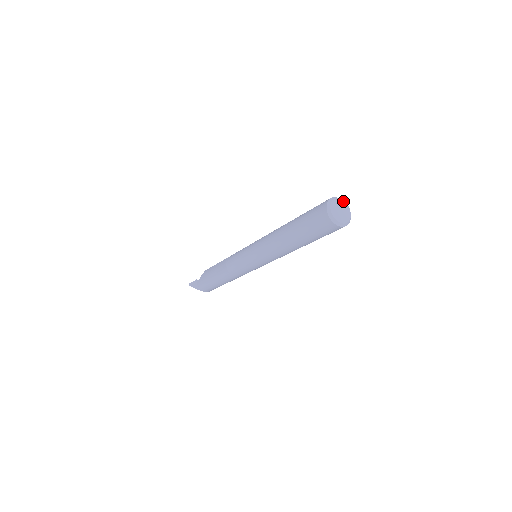
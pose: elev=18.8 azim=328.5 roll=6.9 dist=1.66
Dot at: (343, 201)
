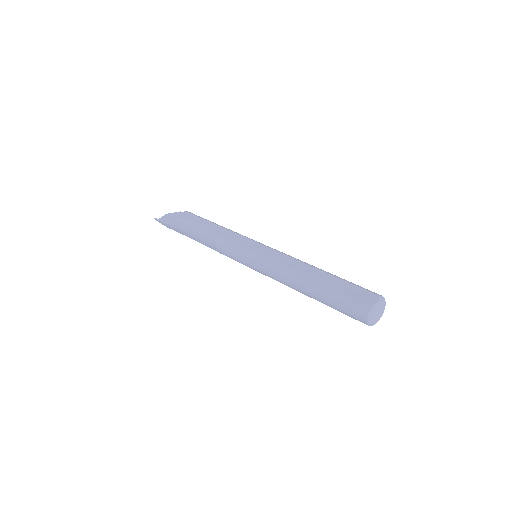
Dot at: (380, 302)
